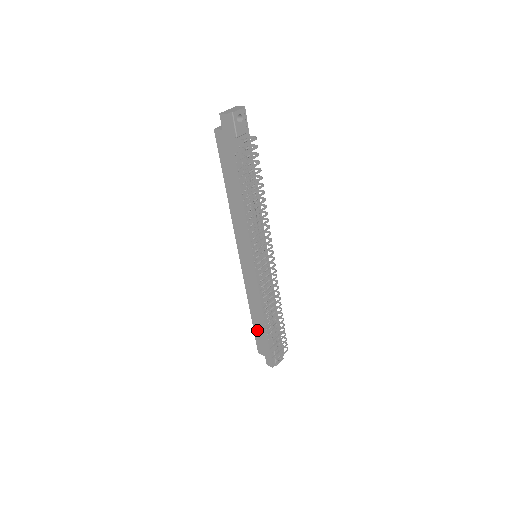
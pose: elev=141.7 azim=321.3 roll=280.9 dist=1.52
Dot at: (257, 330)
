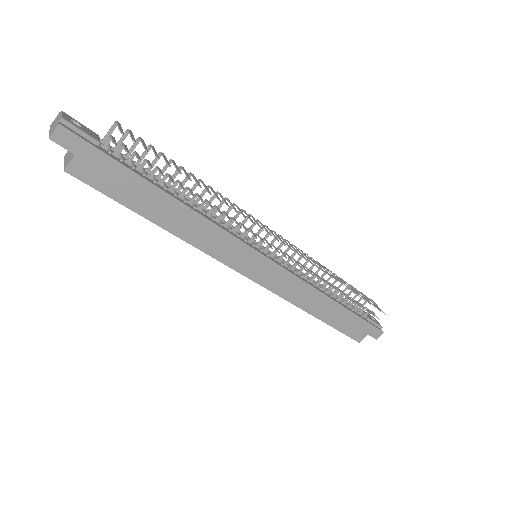
Dot at: (337, 322)
